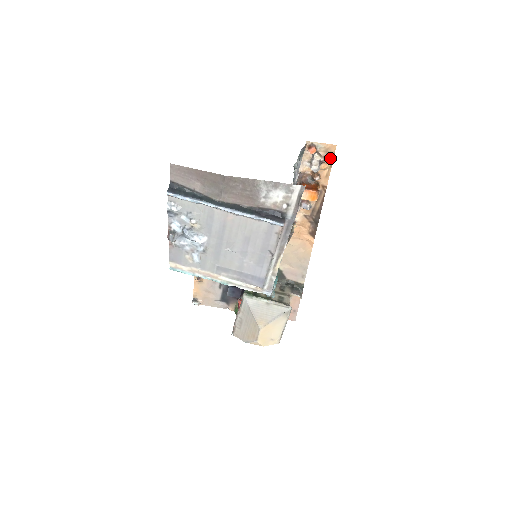
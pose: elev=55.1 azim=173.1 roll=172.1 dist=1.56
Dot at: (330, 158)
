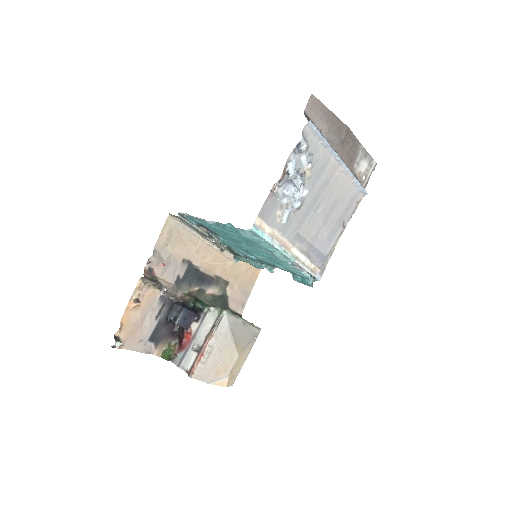
Dot at: occluded
